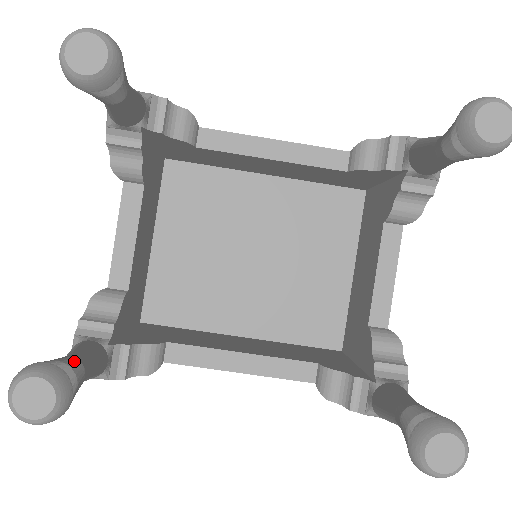
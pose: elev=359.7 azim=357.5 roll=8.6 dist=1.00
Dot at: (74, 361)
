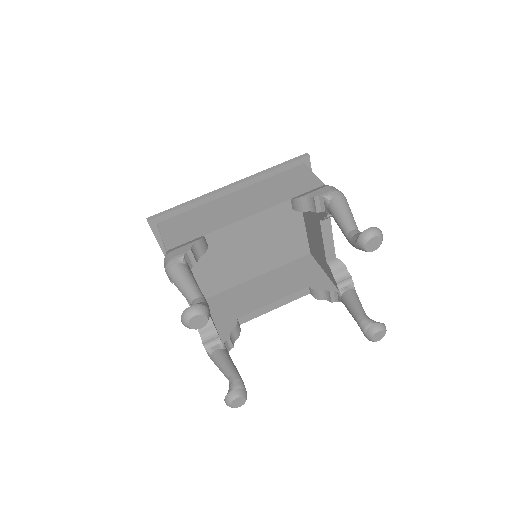
Dot at: (238, 381)
